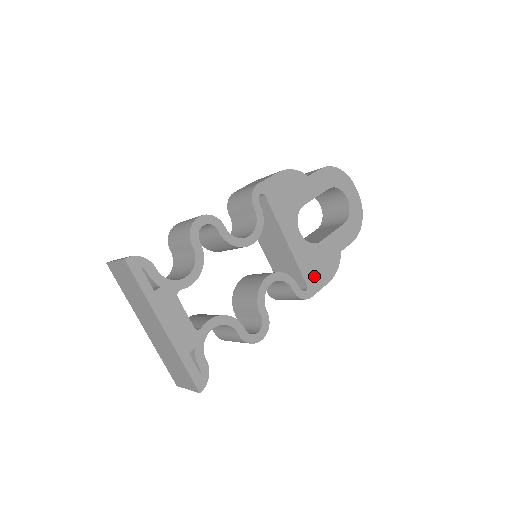
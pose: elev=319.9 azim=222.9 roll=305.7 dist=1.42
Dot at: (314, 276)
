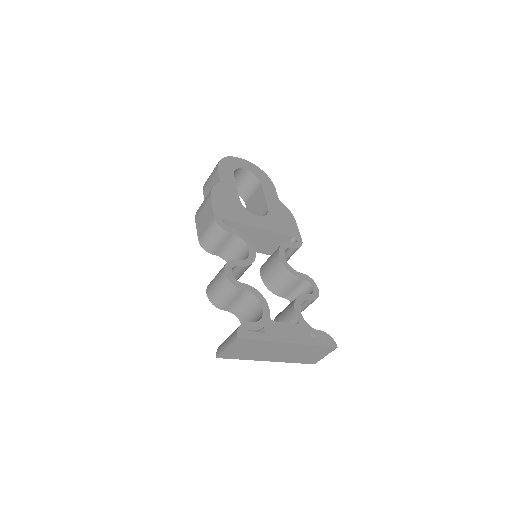
Dot at: (289, 228)
